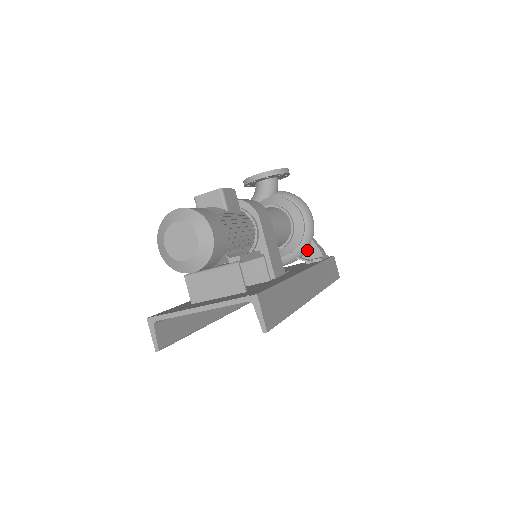
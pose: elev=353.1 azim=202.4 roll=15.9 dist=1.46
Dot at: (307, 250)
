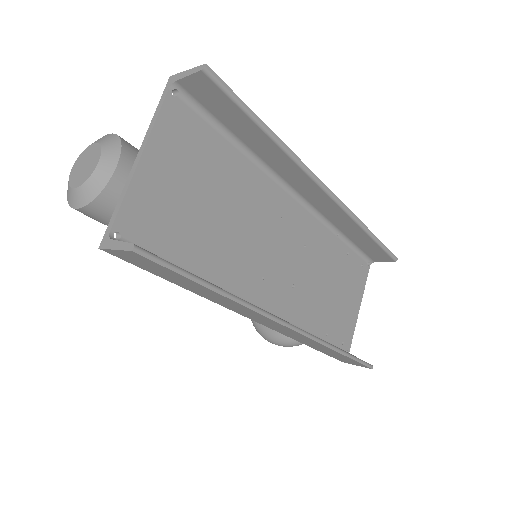
Dot at: occluded
